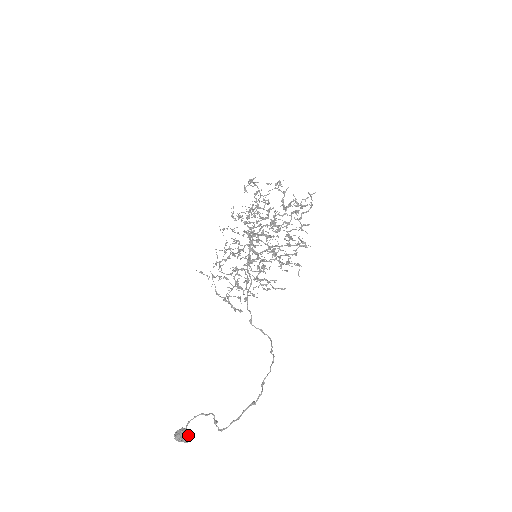
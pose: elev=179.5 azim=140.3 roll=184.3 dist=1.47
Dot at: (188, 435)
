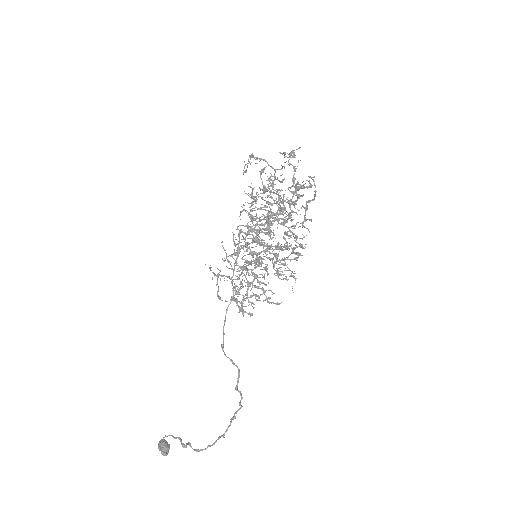
Dot at: (164, 449)
